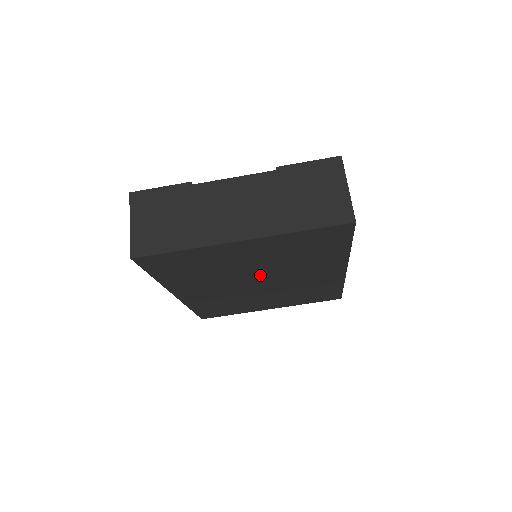
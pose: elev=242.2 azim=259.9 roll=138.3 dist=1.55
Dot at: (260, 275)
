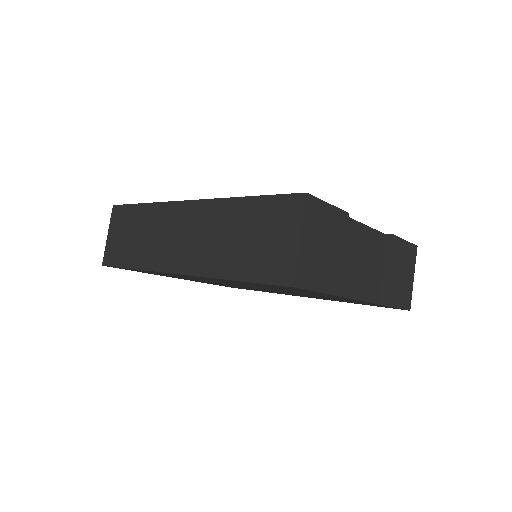
Dot at: (274, 290)
